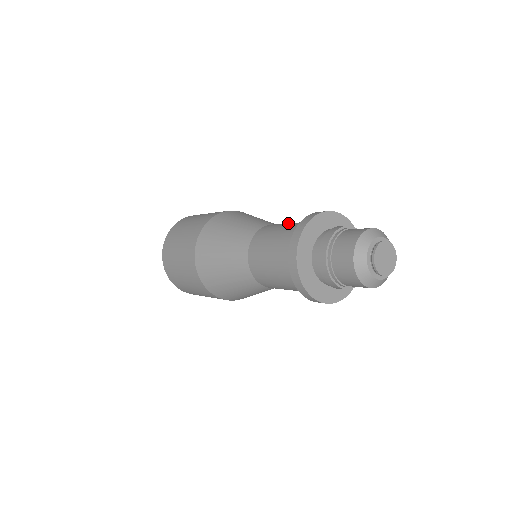
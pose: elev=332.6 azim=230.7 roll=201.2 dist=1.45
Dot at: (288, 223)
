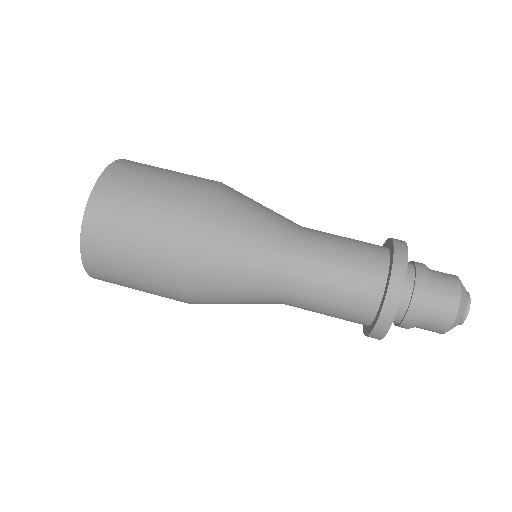
Dot at: (339, 238)
